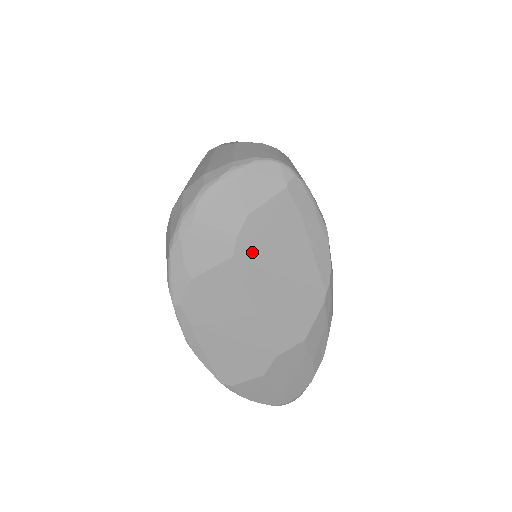
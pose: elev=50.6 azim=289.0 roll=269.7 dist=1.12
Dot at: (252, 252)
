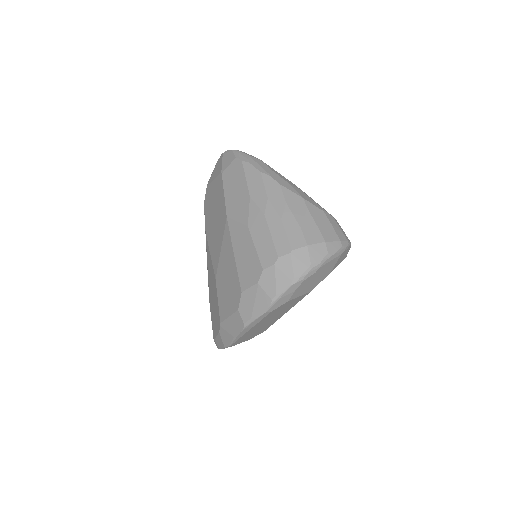
Dot at: occluded
